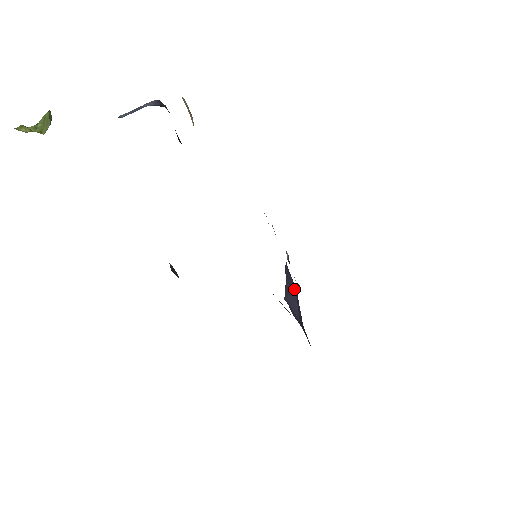
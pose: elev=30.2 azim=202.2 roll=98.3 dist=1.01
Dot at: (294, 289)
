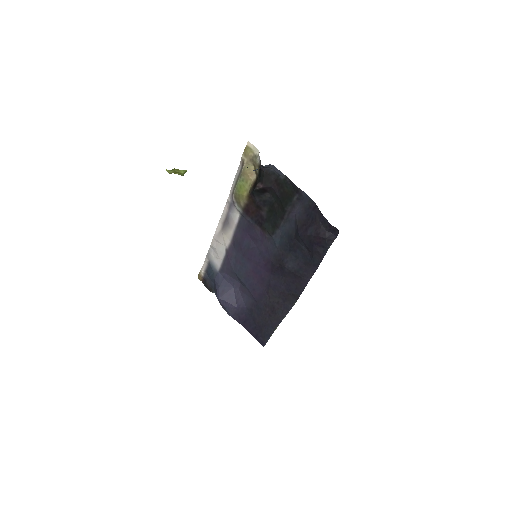
Dot at: (232, 288)
